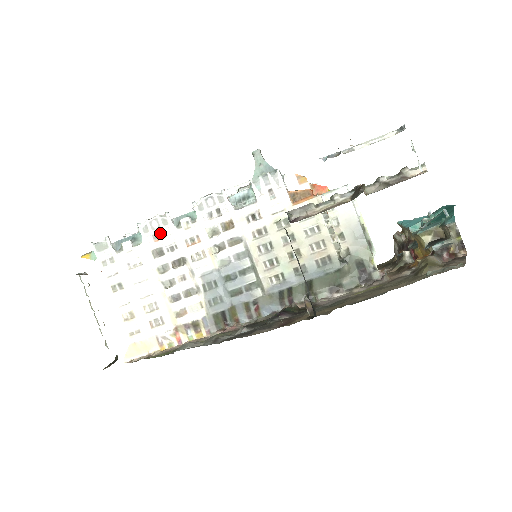
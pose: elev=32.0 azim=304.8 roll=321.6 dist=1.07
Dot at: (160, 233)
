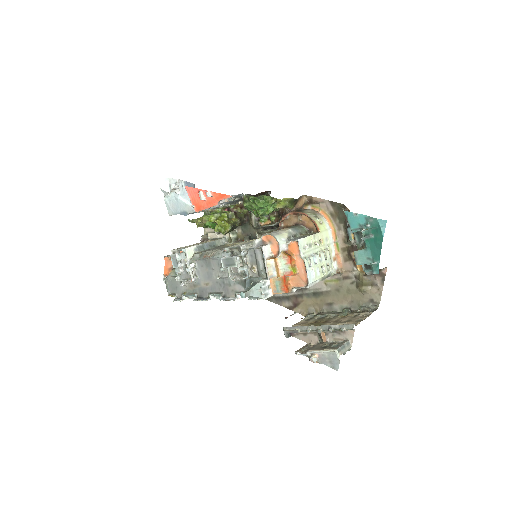
Dot at: occluded
